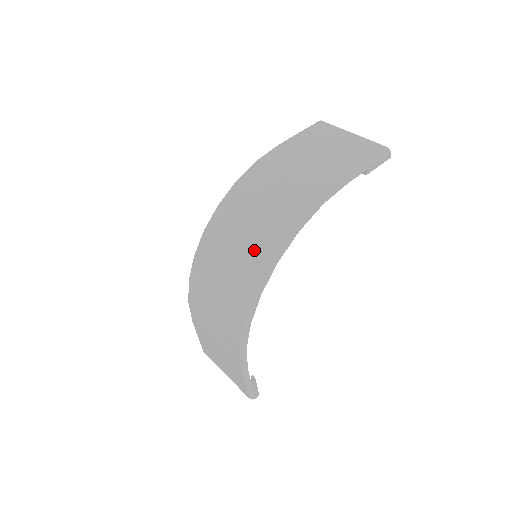
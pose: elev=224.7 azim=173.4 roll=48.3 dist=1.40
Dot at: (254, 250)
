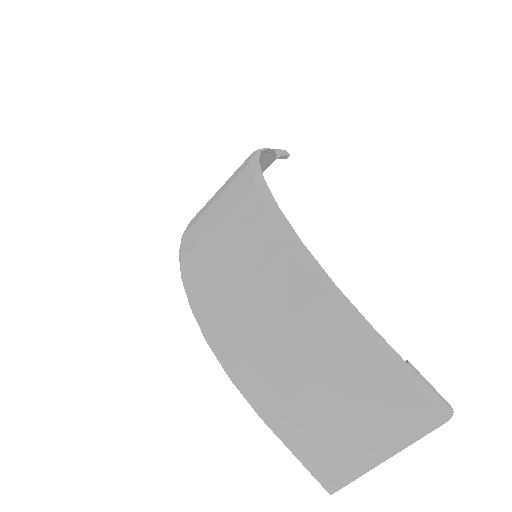
Dot at: (236, 204)
